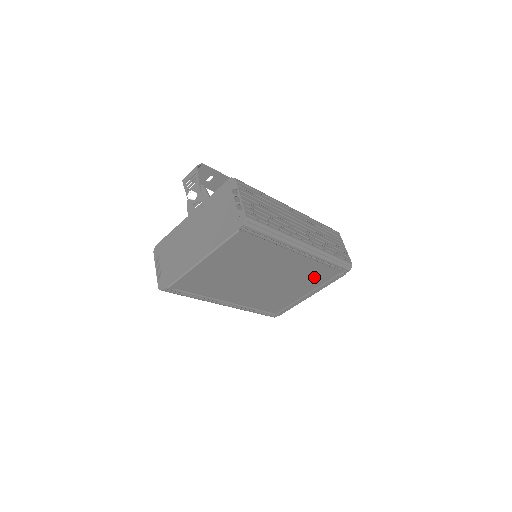
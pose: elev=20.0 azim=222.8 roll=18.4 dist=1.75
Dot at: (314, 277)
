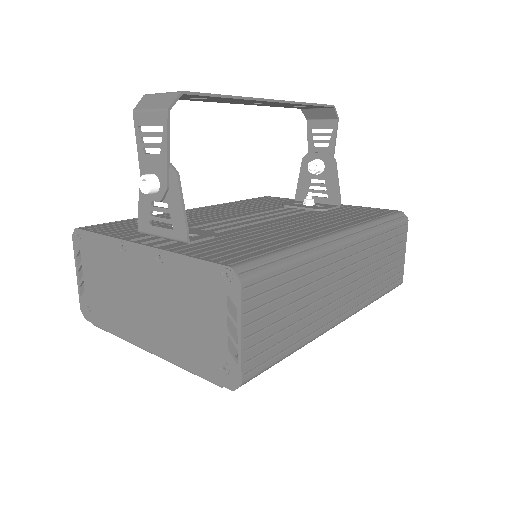
Dot at: occluded
